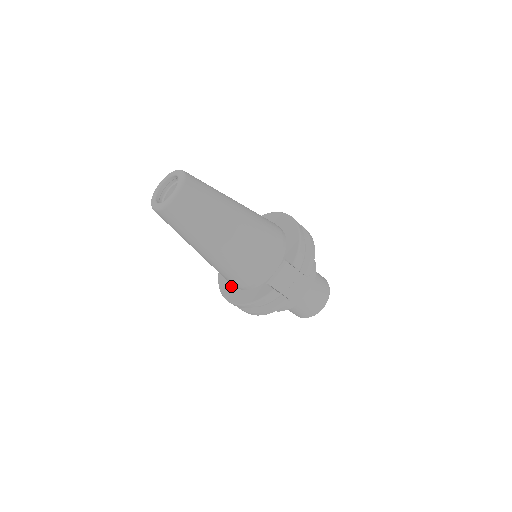
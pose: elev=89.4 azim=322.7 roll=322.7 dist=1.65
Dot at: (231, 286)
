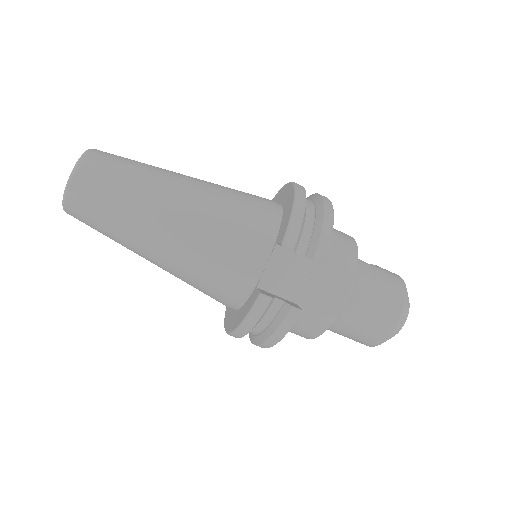
Dot at: (231, 310)
